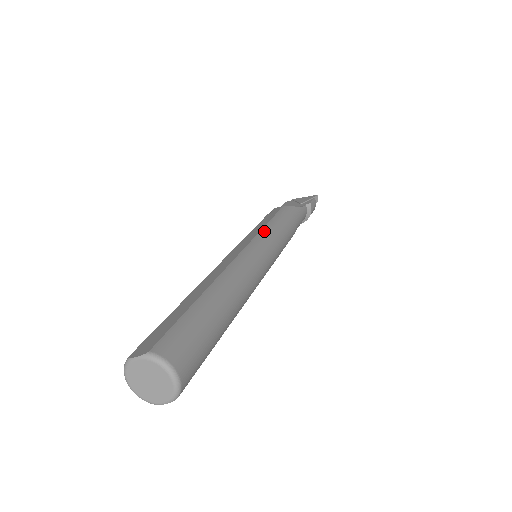
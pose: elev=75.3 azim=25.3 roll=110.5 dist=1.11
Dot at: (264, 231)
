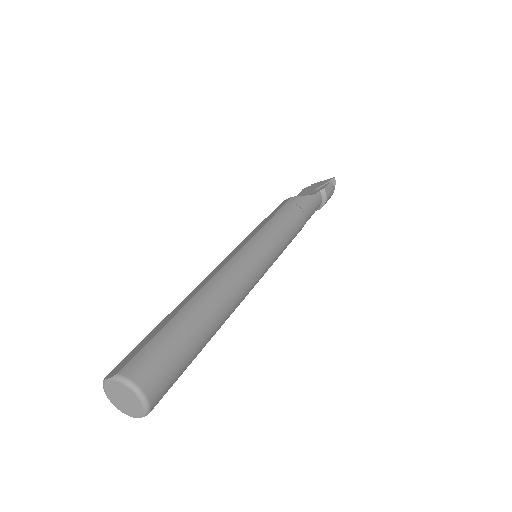
Dot at: (262, 230)
